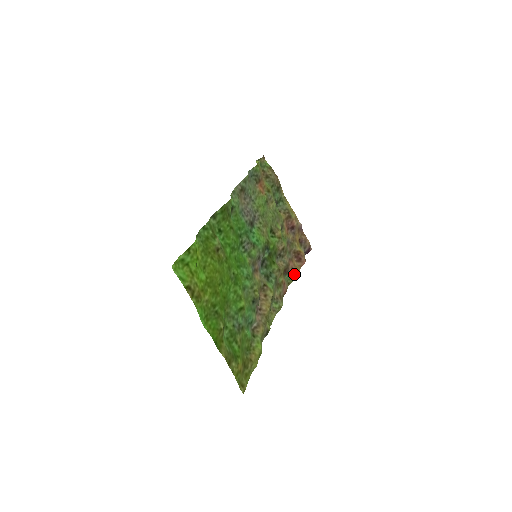
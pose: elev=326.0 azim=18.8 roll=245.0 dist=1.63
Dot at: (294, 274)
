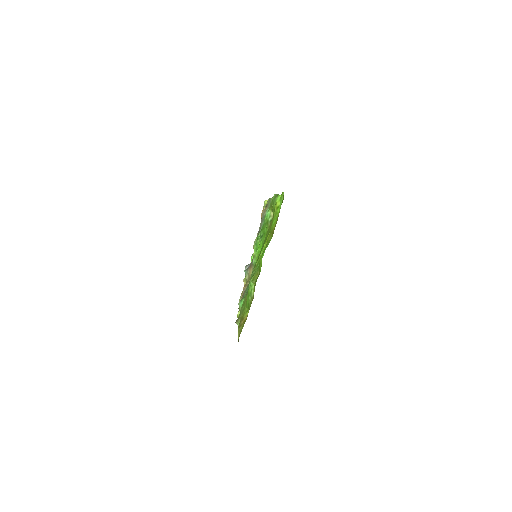
Dot at: occluded
